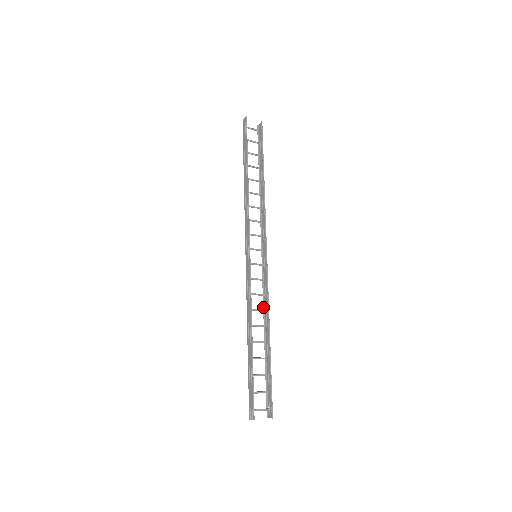
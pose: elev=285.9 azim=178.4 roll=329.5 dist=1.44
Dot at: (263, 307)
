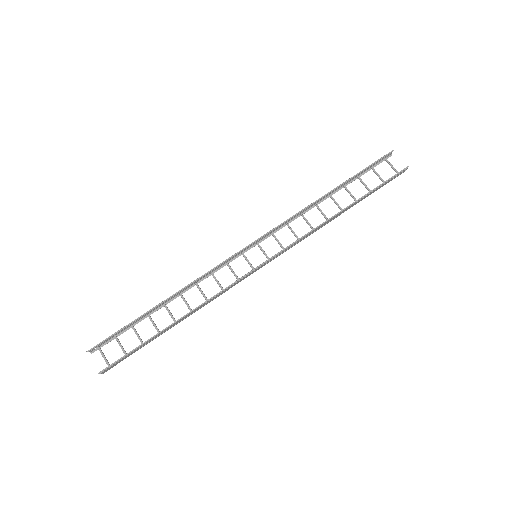
Dot at: (211, 299)
